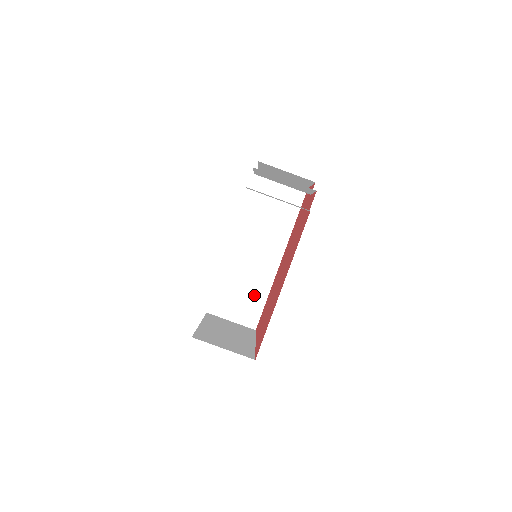
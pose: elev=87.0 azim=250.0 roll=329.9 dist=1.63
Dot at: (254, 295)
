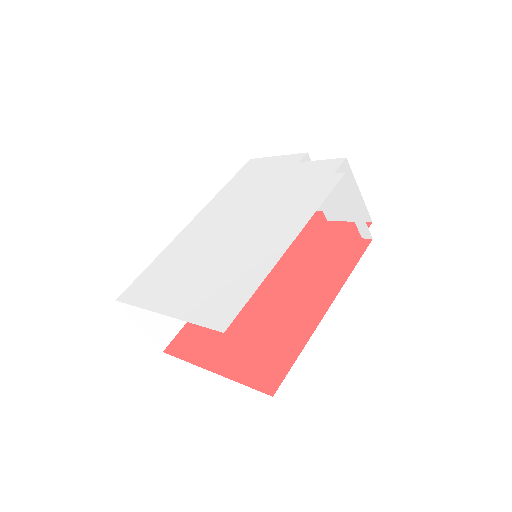
Dot at: occluded
